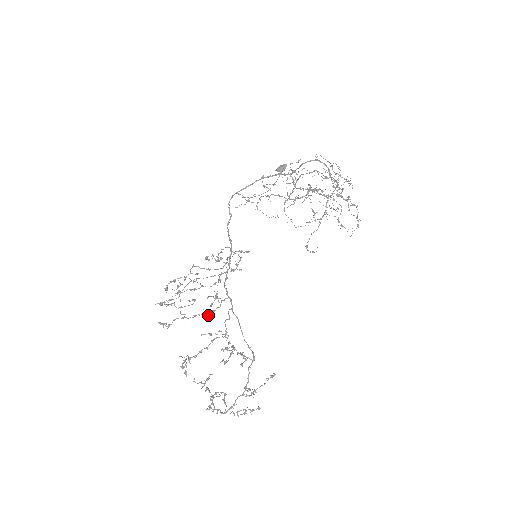
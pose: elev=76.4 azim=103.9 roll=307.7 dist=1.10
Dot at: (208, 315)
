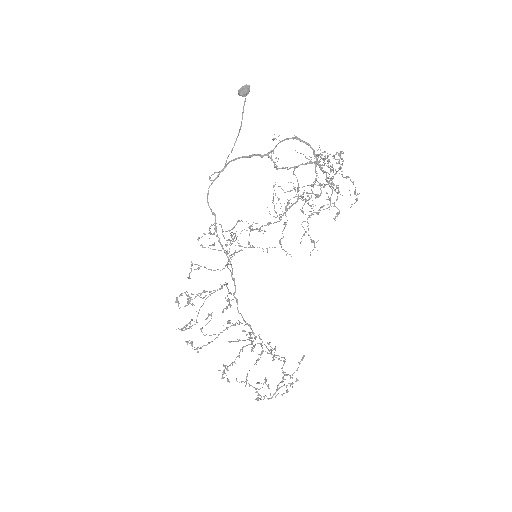
Dot at: (228, 322)
